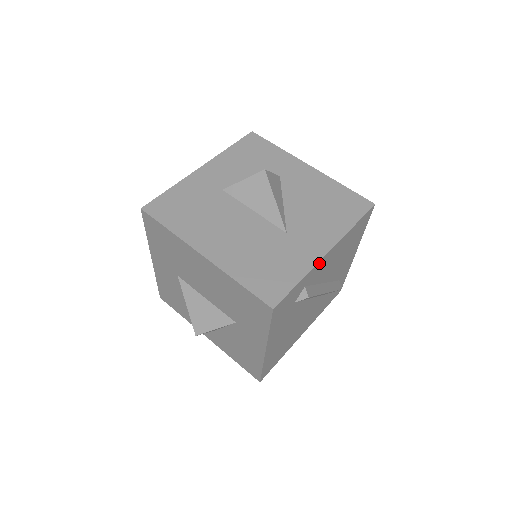
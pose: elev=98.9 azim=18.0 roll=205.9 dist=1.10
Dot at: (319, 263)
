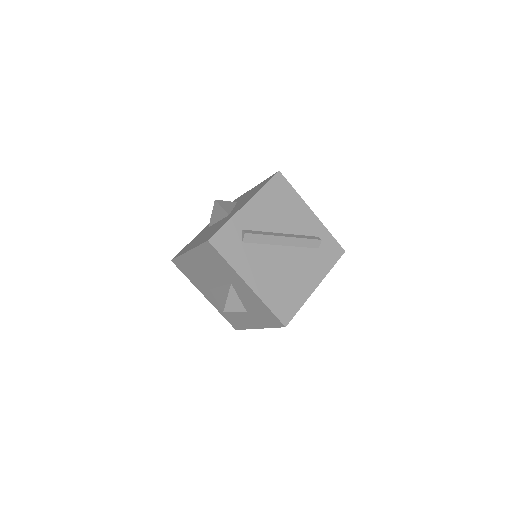
Dot at: (241, 212)
